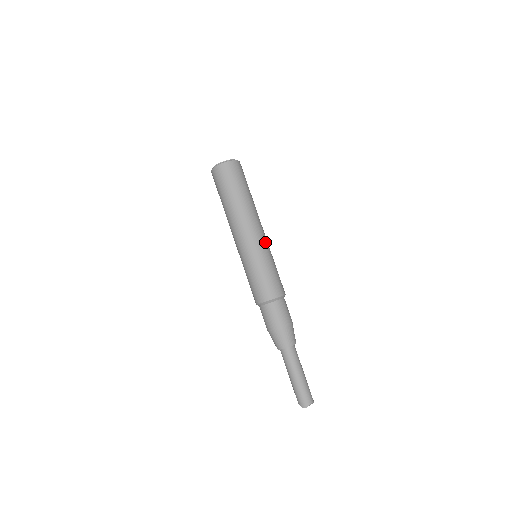
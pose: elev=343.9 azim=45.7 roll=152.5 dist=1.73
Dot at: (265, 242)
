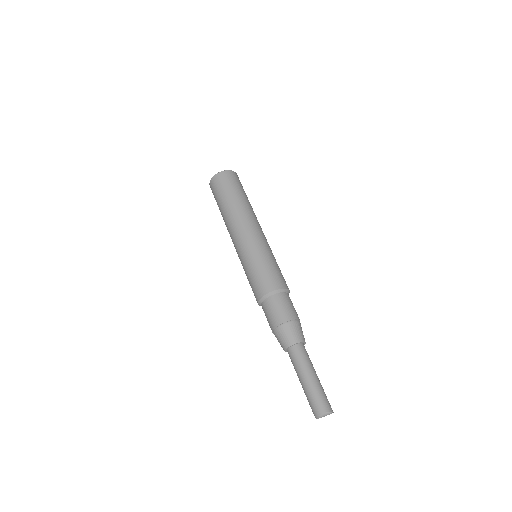
Dot at: (259, 238)
